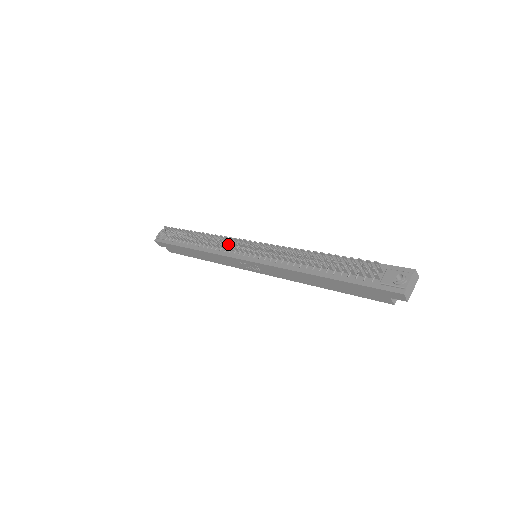
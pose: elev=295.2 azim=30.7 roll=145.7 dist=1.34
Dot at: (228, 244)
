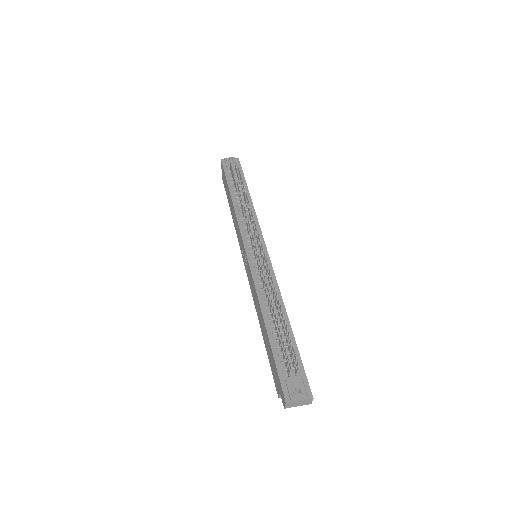
Dot at: (252, 225)
